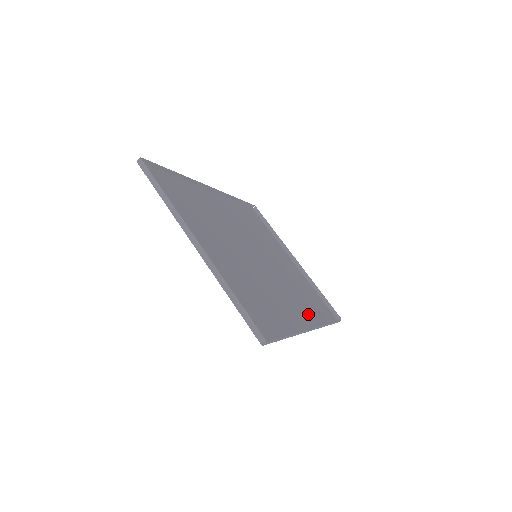
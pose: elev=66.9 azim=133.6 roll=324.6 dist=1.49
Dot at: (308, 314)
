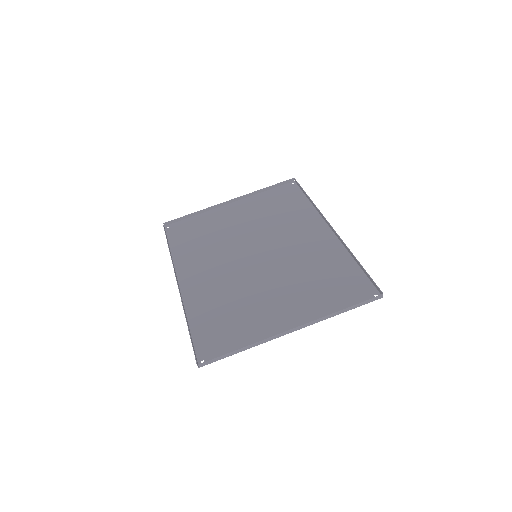
Dot at: (308, 221)
